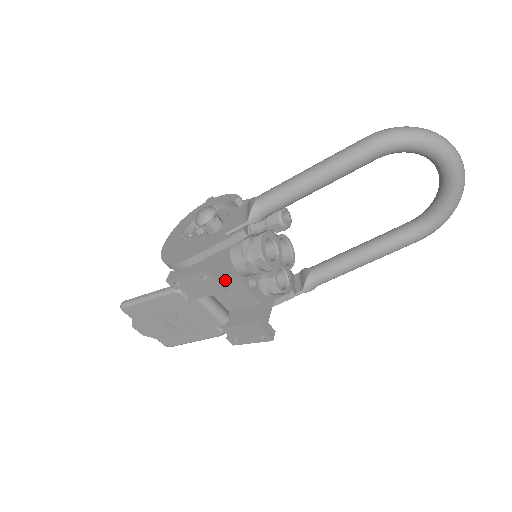
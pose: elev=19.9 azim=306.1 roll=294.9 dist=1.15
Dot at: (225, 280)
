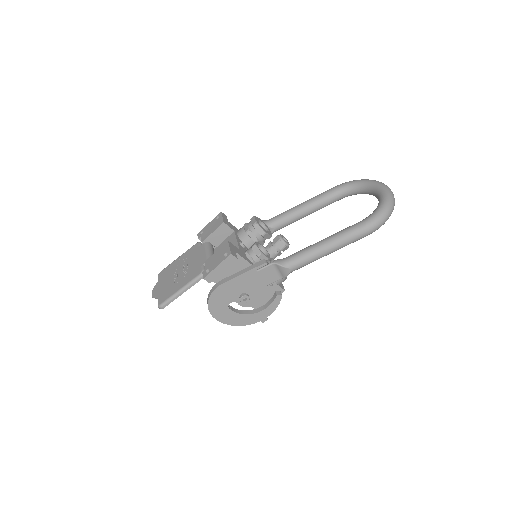
Dot at: (227, 223)
